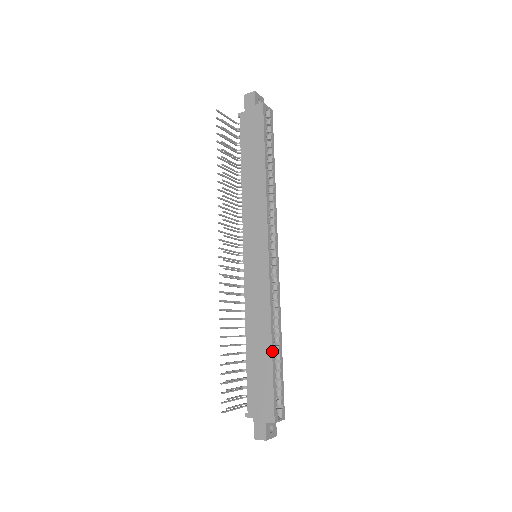
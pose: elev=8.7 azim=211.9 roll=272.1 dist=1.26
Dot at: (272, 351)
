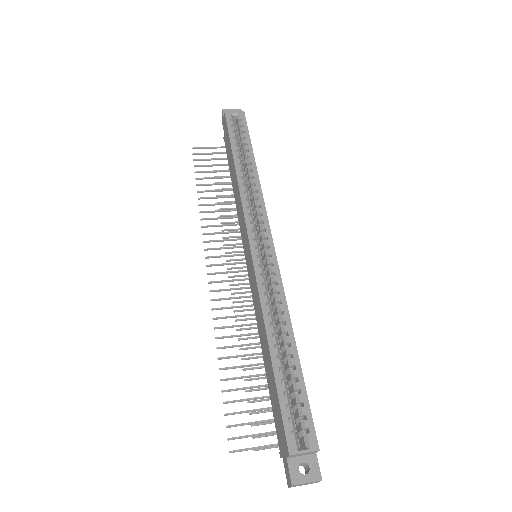
Dot at: (271, 356)
